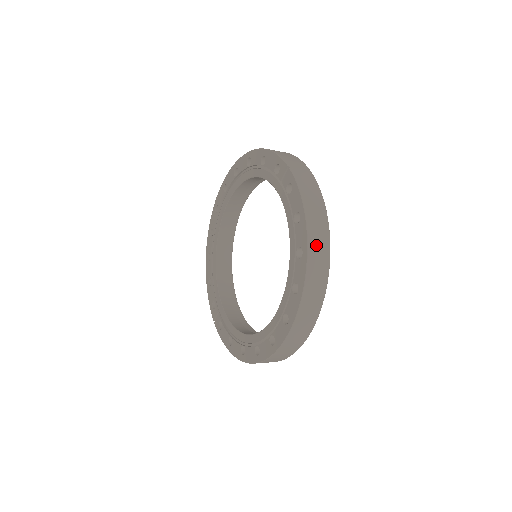
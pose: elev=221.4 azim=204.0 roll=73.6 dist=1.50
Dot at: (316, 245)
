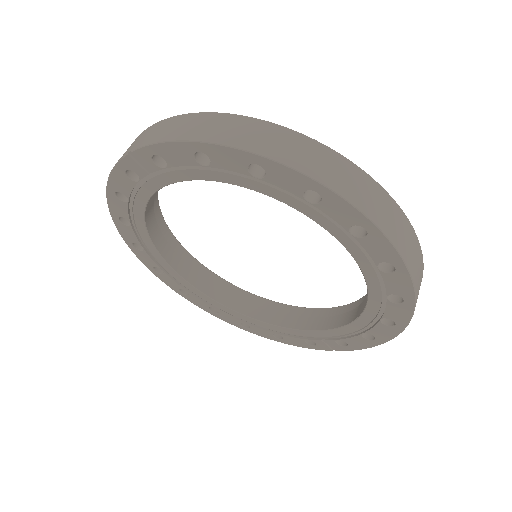
Dot at: (252, 139)
